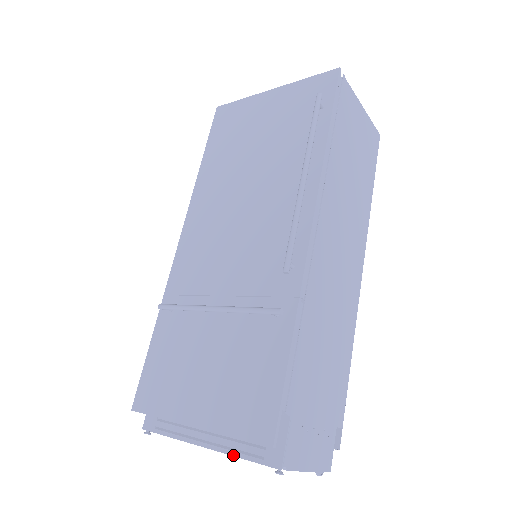
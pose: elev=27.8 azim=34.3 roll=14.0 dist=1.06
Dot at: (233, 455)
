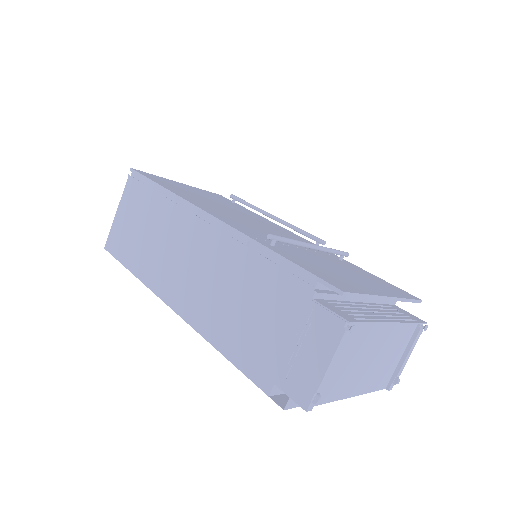
Dot at: (408, 322)
